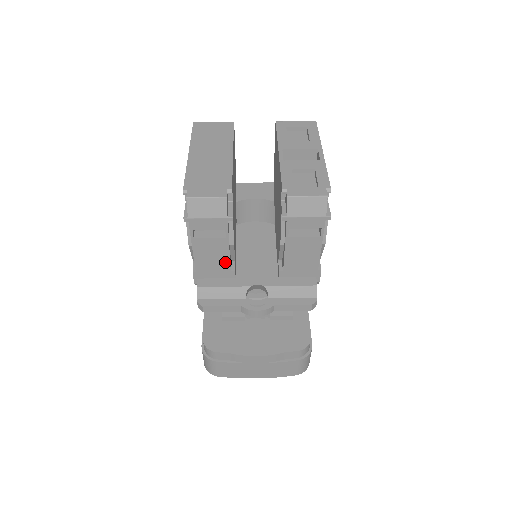
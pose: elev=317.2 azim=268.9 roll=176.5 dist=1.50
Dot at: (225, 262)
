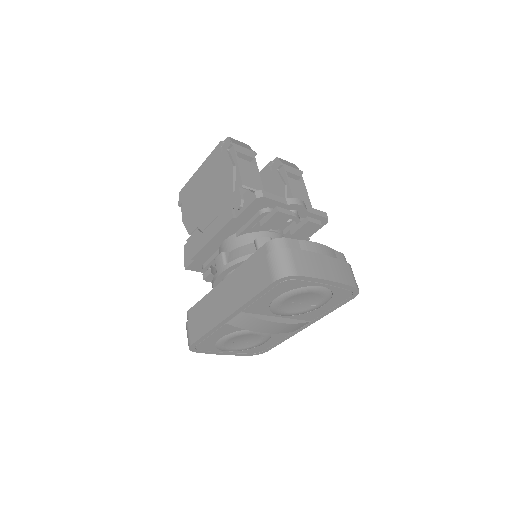
Dot at: (259, 182)
